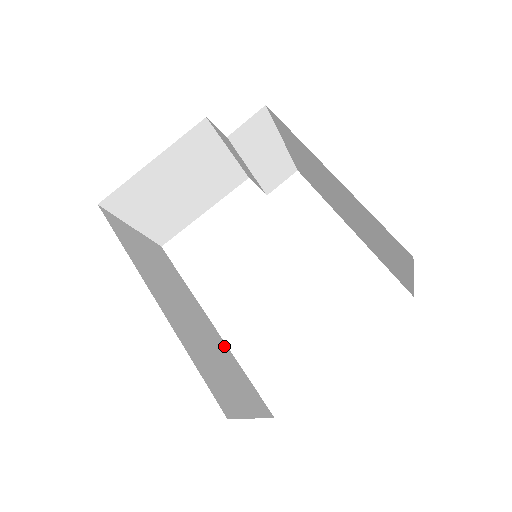
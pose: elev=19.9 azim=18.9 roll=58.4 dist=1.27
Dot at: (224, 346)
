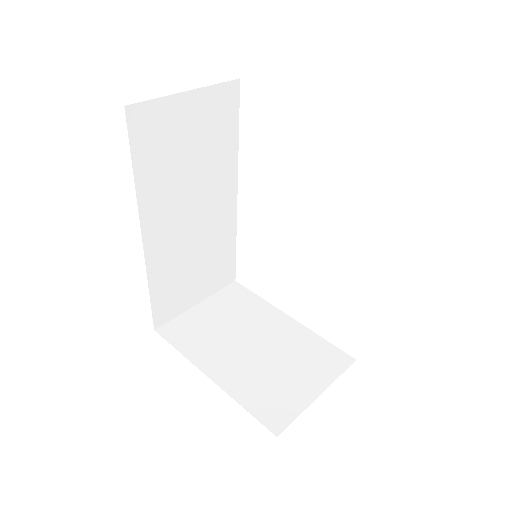
Dot at: (230, 225)
